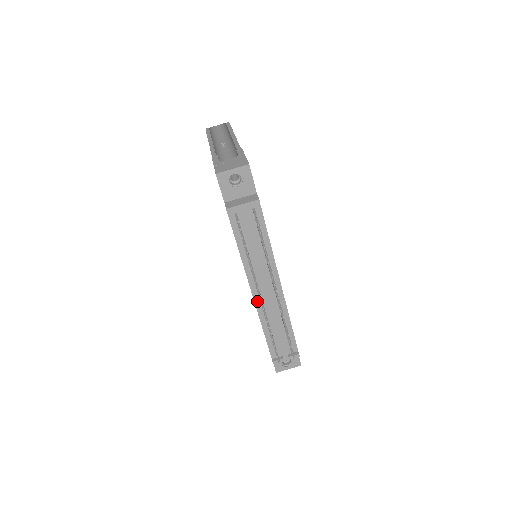
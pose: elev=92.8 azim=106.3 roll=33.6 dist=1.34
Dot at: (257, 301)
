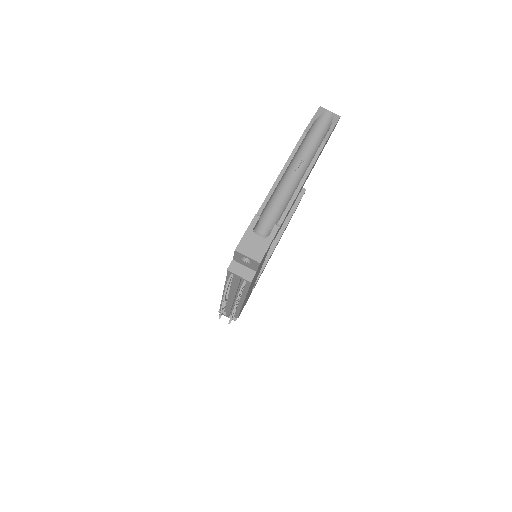
Dot at: occluded
